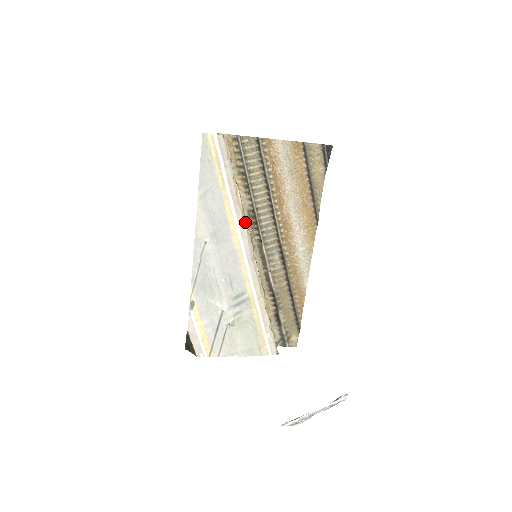
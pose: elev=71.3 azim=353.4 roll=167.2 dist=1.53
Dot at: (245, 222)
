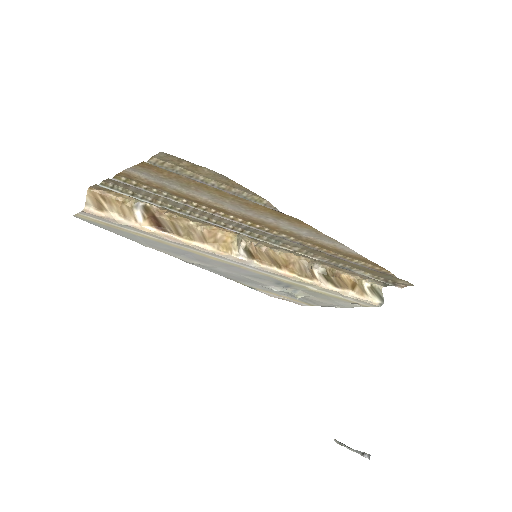
Dot at: (202, 248)
